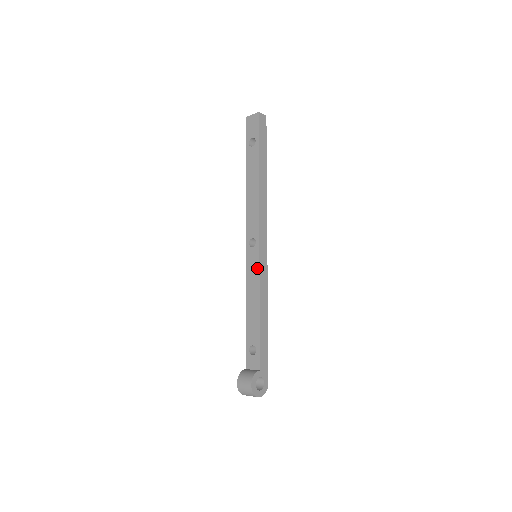
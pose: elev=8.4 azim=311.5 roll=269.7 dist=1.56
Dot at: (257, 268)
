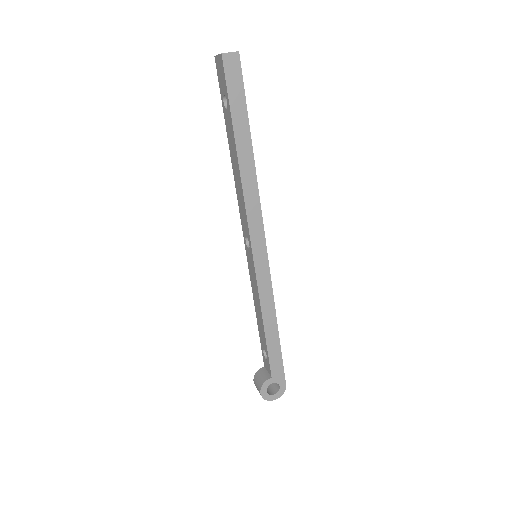
Dot at: (254, 275)
